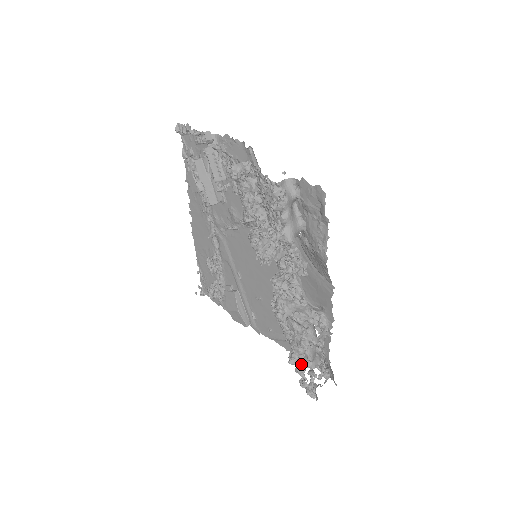
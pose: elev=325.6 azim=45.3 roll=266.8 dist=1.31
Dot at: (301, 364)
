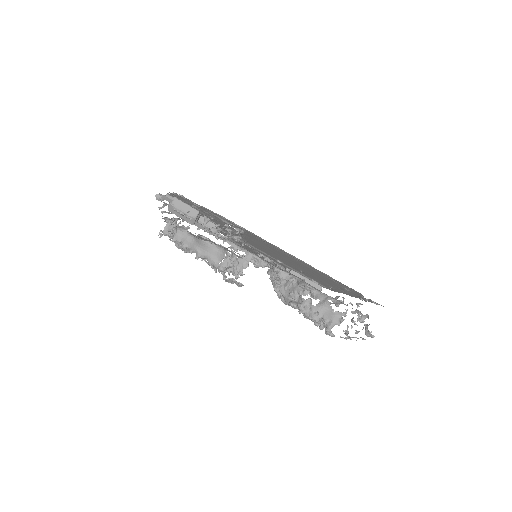
Dot at: (326, 327)
